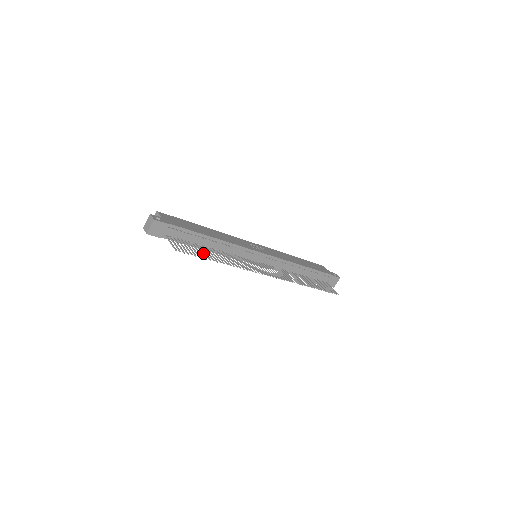
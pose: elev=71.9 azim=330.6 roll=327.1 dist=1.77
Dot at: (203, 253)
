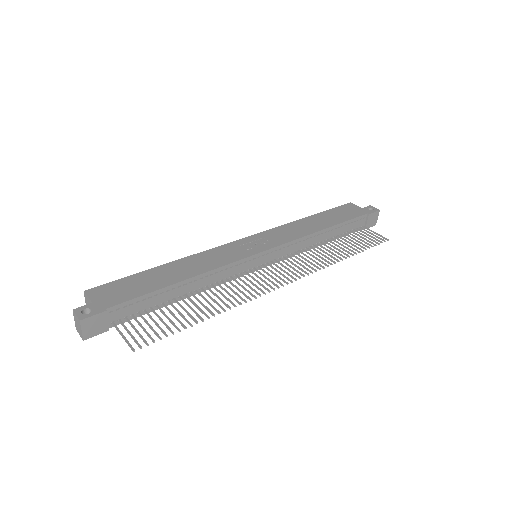
Dot at: (177, 319)
